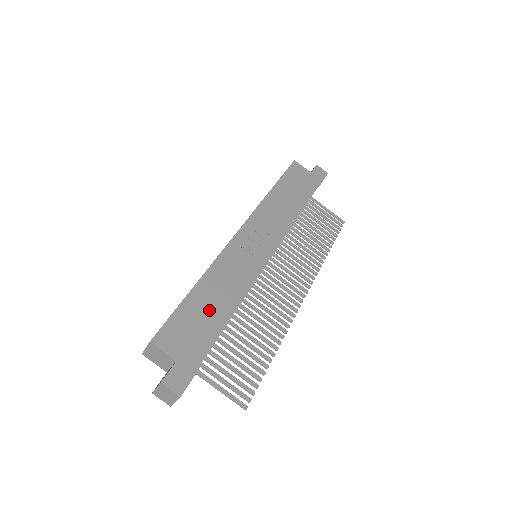
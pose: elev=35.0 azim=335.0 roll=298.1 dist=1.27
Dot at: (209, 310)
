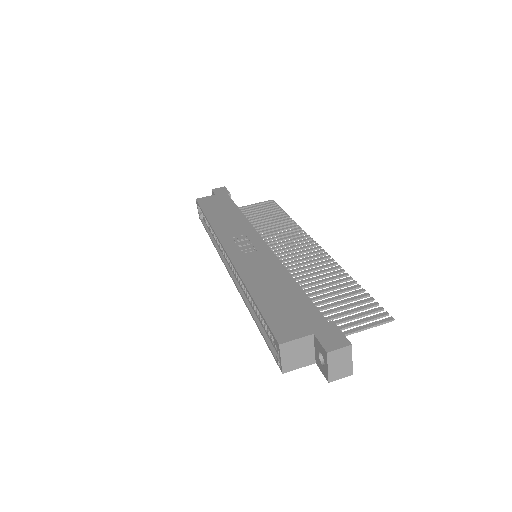
Dot at: (282, 294)
